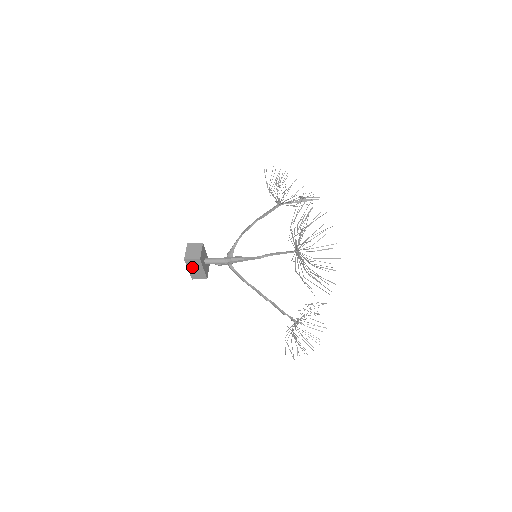
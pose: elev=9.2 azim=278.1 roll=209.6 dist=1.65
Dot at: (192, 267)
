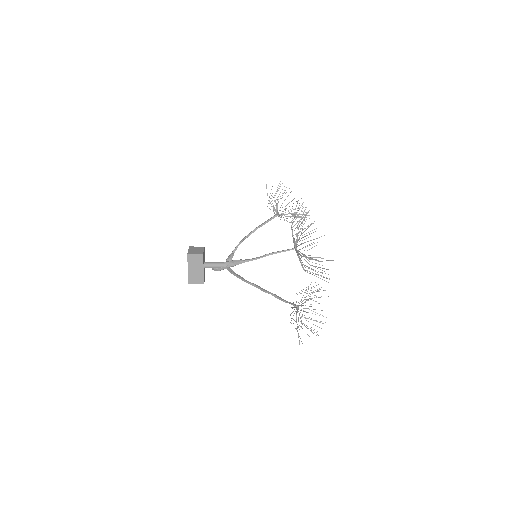
Dot at: (192, 266)
